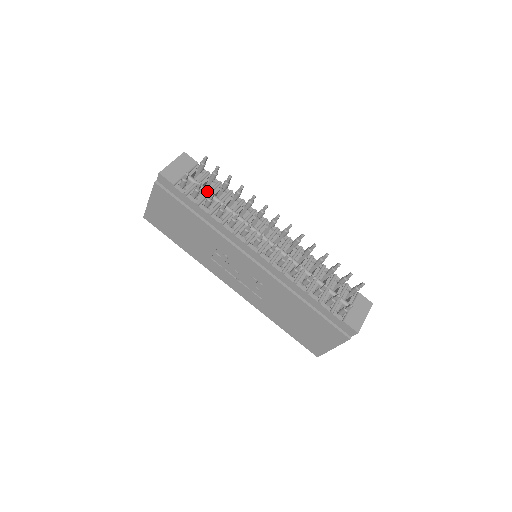
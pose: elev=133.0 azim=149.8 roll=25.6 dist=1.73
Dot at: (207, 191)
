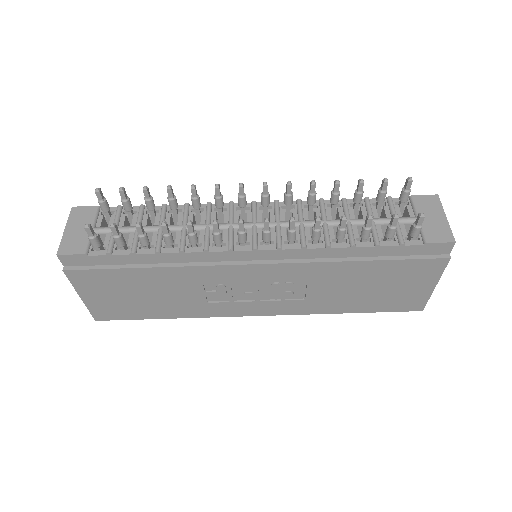
Dot at: (133, 228)
